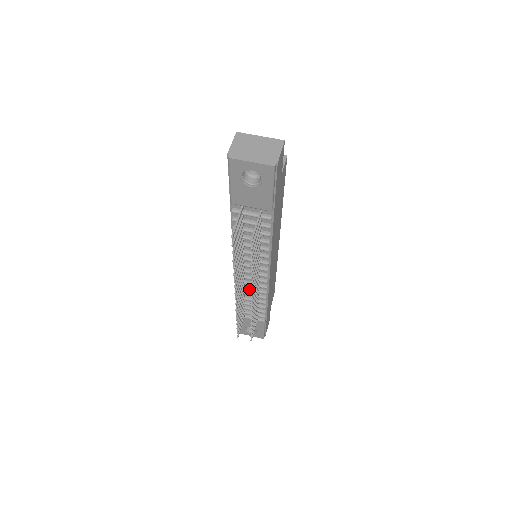
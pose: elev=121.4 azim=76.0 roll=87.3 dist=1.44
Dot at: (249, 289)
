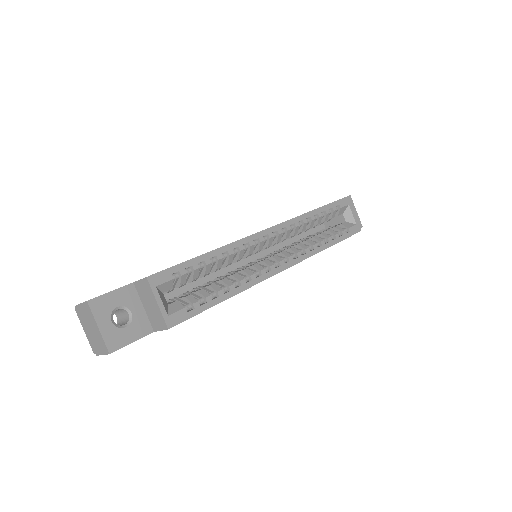
Dot at: occluded
